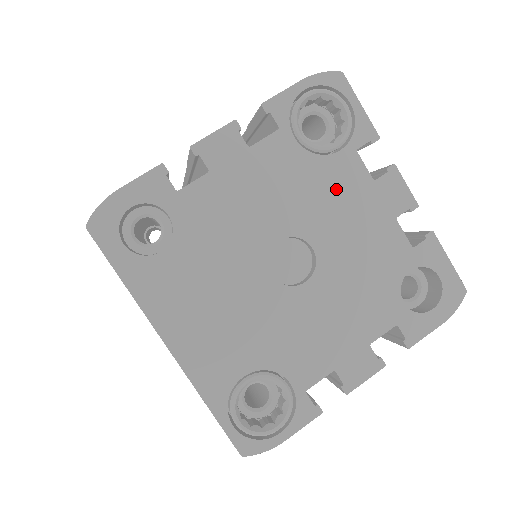
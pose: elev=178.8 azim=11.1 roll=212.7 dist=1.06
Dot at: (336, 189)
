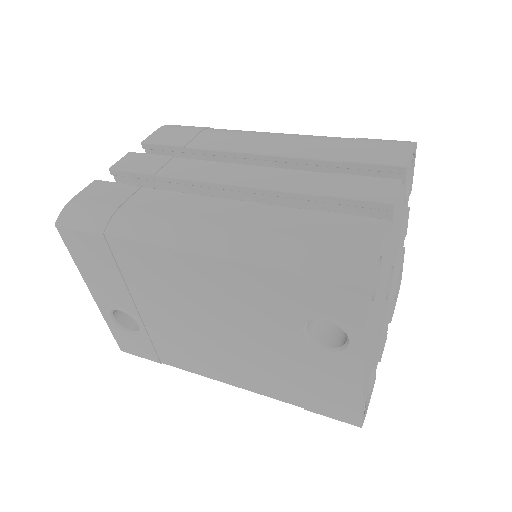
Dot at: (402, 227)
